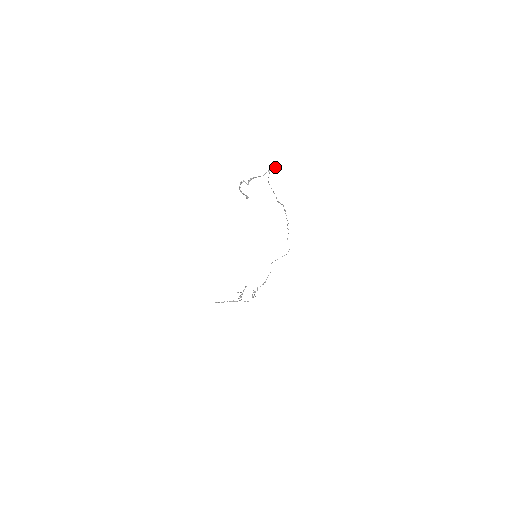
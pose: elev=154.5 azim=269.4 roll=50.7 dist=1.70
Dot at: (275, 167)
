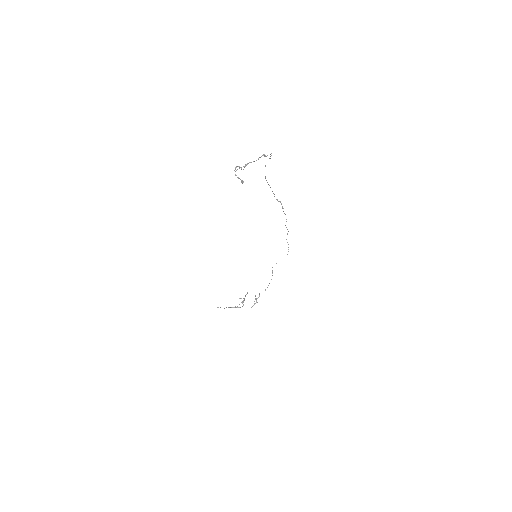
Dot at: occluded
